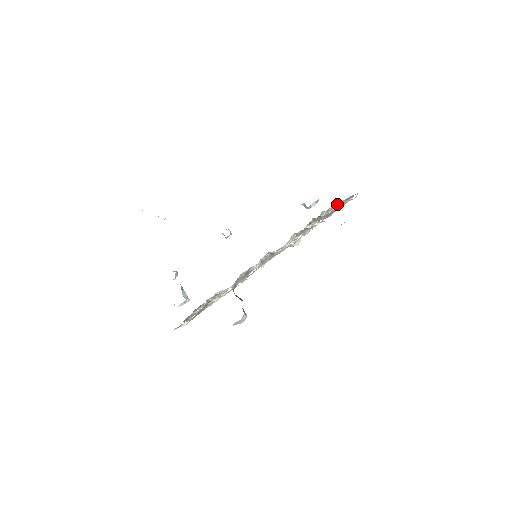
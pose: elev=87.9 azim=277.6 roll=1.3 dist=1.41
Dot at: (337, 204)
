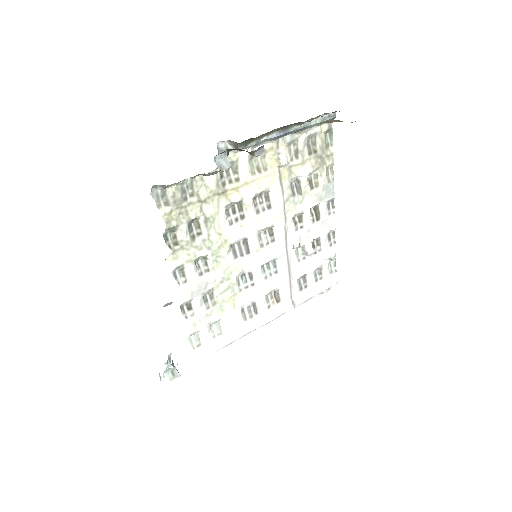
Dot at: (332, 206)
